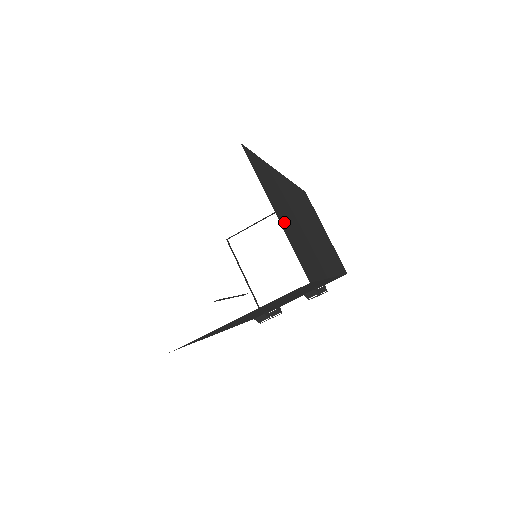
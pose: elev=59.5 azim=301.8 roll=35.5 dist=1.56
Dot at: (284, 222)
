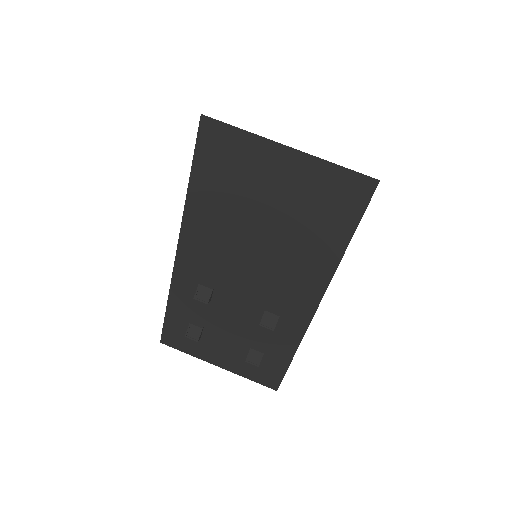
Dot at: occluded
